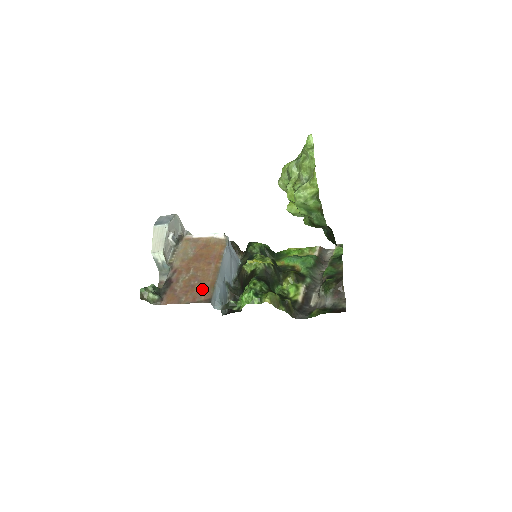
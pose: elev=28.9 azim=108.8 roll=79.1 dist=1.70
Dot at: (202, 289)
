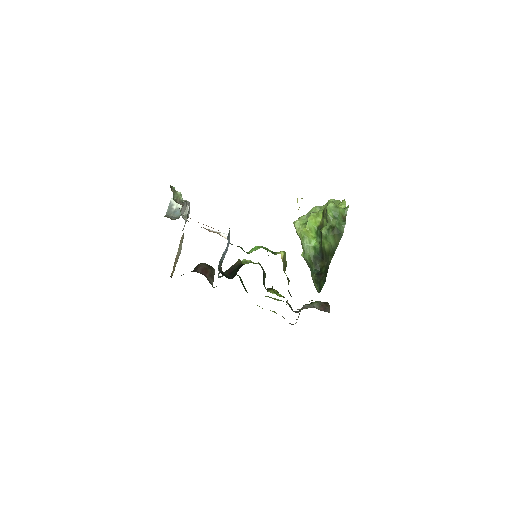
Dot at: occluded
